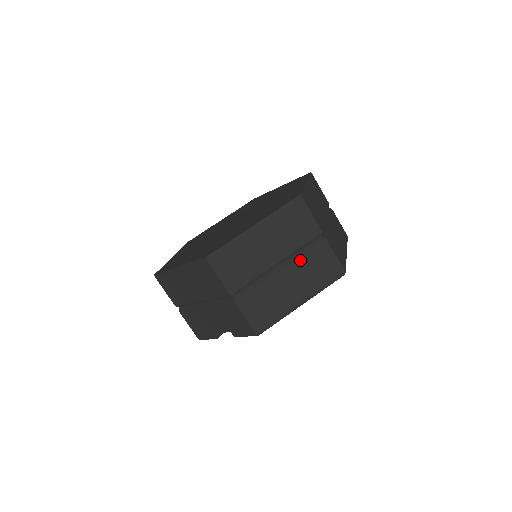
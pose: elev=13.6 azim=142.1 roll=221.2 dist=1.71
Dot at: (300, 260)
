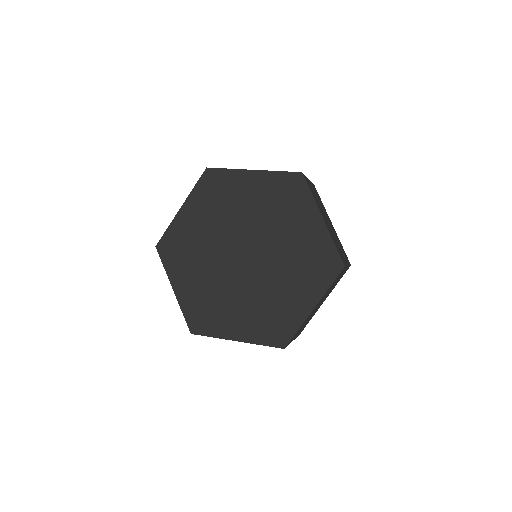
Dot at: (331, 289)
